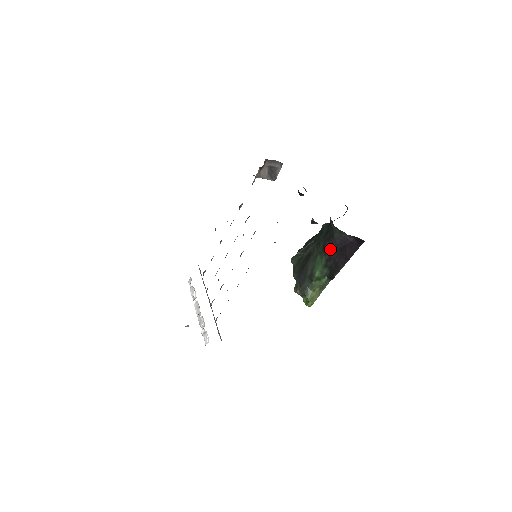
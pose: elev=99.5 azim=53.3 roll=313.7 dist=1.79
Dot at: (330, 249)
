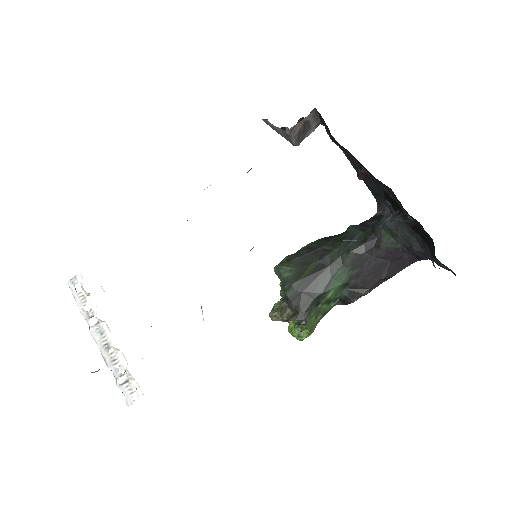
Dot at: (365, 262)
